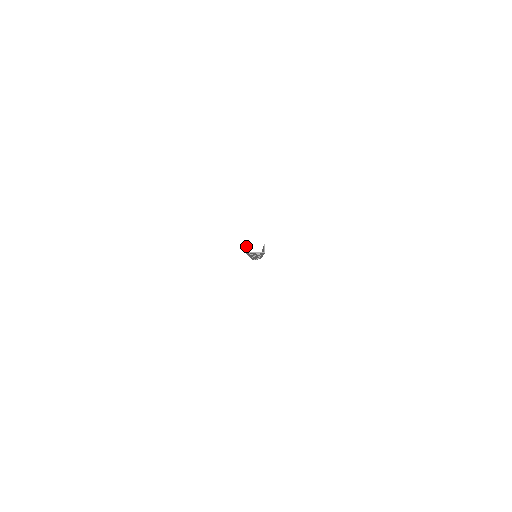
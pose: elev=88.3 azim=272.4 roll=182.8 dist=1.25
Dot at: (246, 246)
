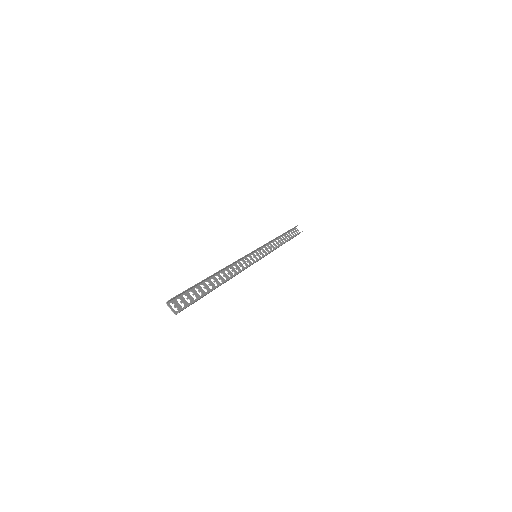
Dot at: (175, 297)
